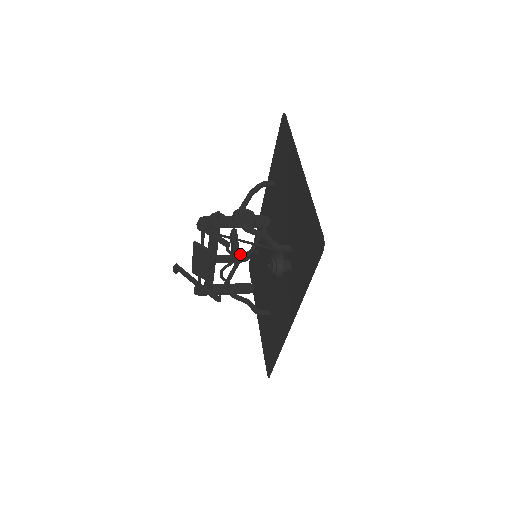
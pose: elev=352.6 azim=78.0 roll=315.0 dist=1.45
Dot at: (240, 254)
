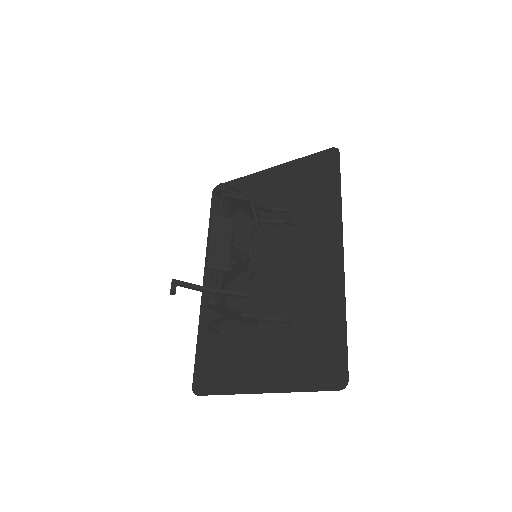
Dot at: occluded
